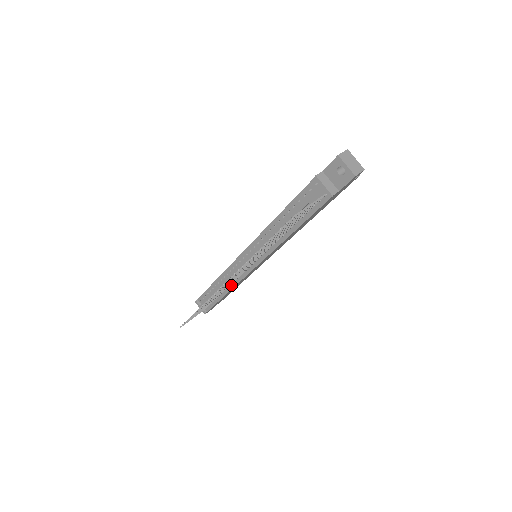
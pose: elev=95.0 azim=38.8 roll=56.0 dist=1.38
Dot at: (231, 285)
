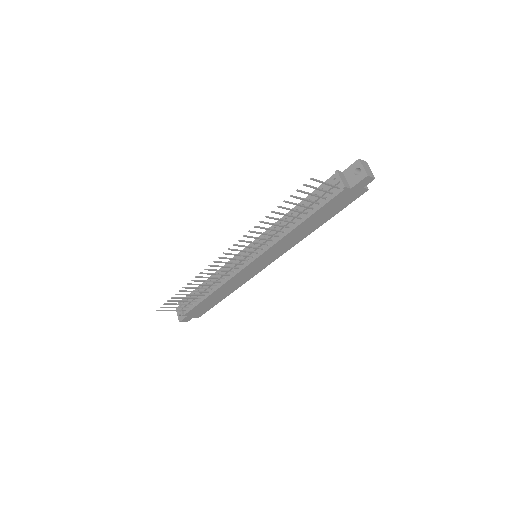
Dot at: (221, 282)
